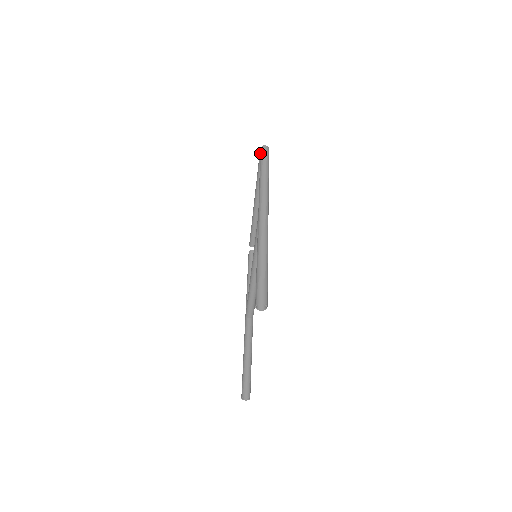
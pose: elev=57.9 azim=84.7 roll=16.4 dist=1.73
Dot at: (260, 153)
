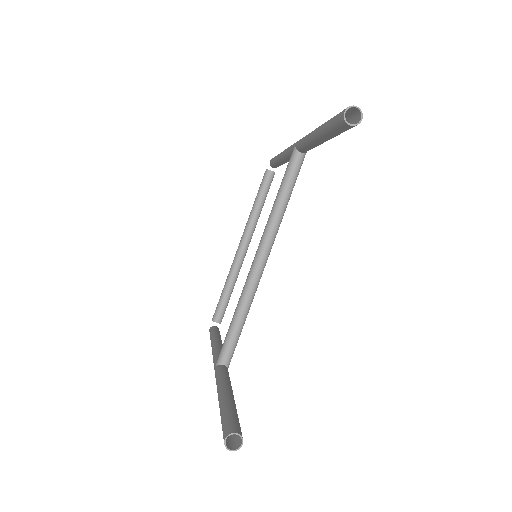
Dot at: (272, 158)
